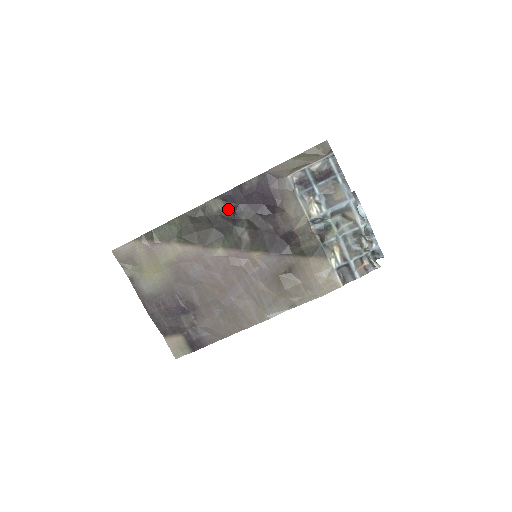
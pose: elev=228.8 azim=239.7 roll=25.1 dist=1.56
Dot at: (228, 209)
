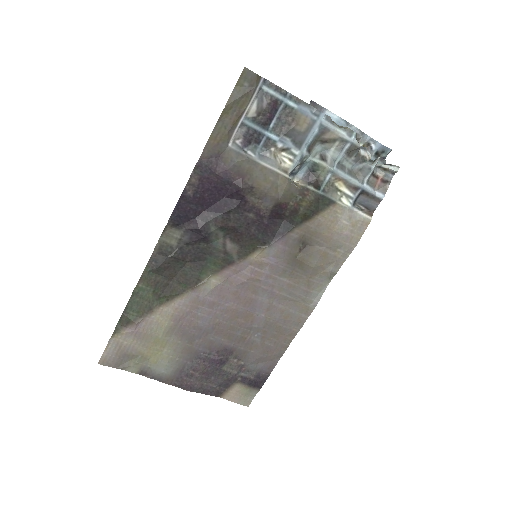
Dot at: (188, 232)
